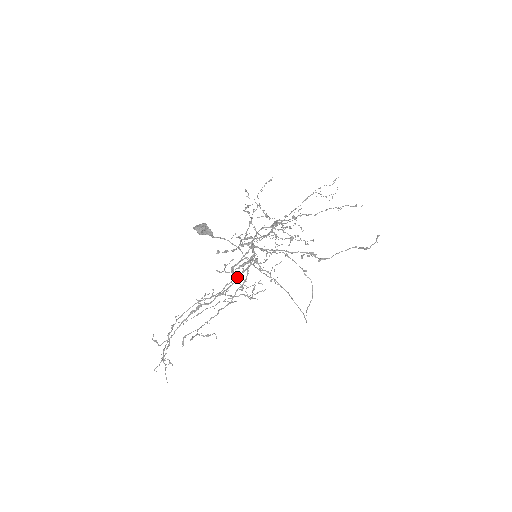
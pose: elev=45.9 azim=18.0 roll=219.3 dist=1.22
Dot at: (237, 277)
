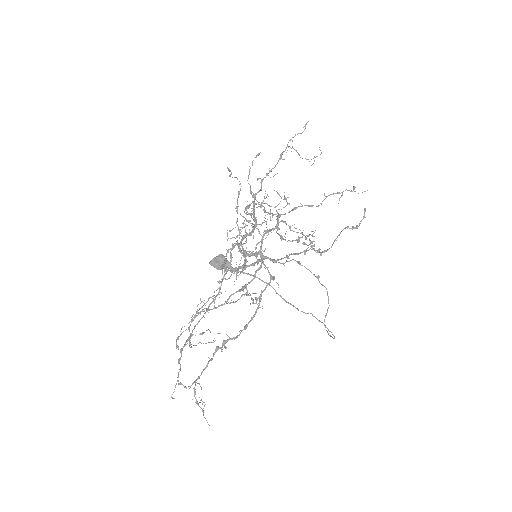
Dot at: (256, 301)
